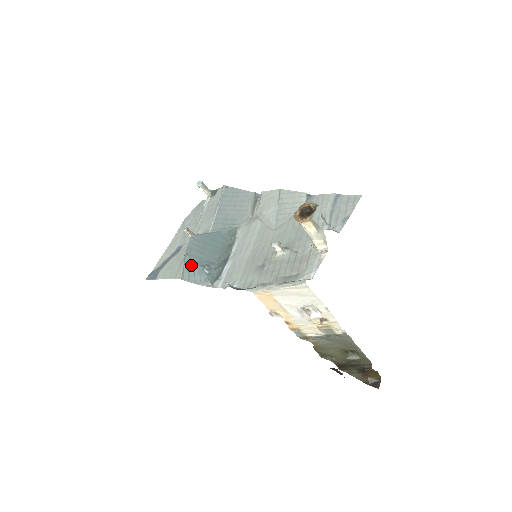
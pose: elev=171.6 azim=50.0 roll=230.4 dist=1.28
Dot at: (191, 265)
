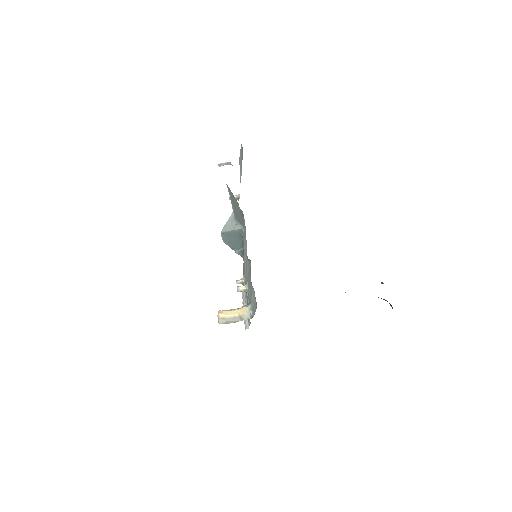
Dot at: occluded
